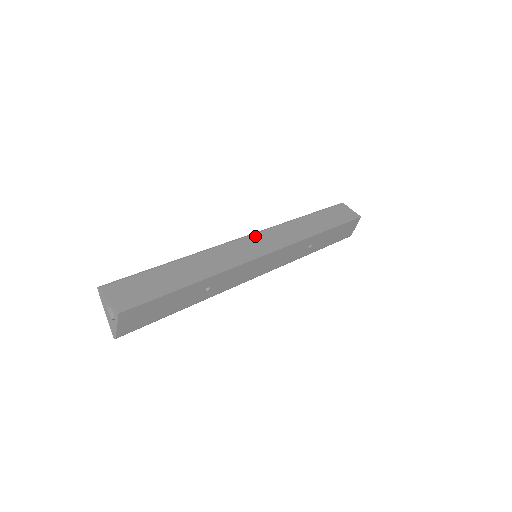
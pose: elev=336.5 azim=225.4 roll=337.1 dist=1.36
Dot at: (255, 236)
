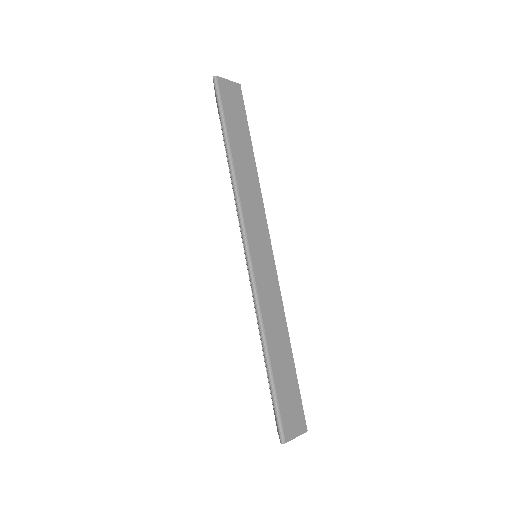
Dot at: (251, 244)
